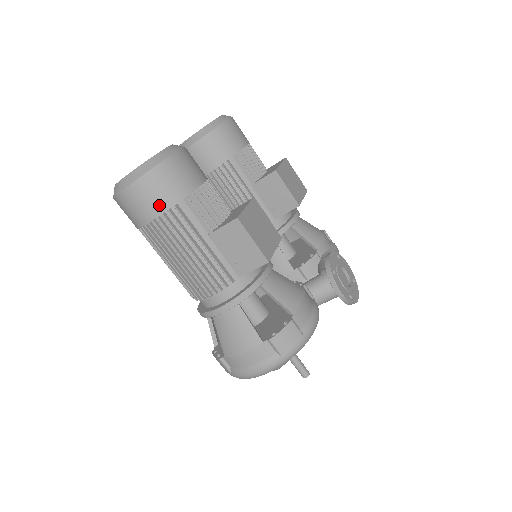
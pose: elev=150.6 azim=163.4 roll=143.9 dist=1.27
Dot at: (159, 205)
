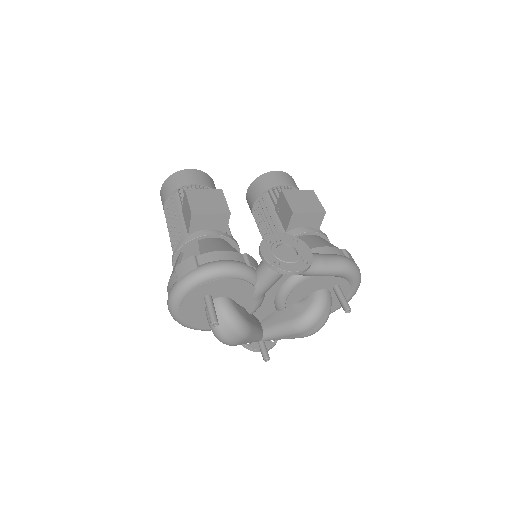
Dot at: (166, 196)
